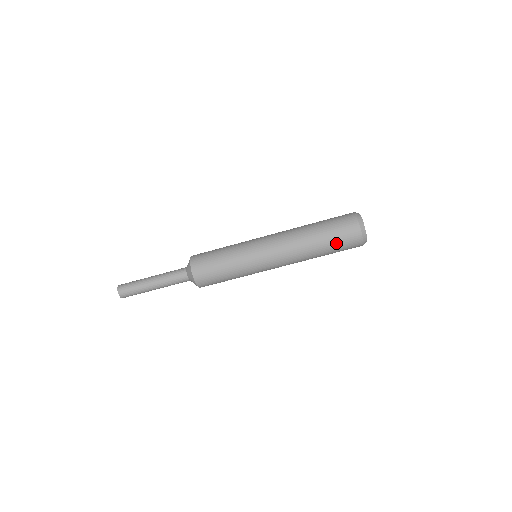
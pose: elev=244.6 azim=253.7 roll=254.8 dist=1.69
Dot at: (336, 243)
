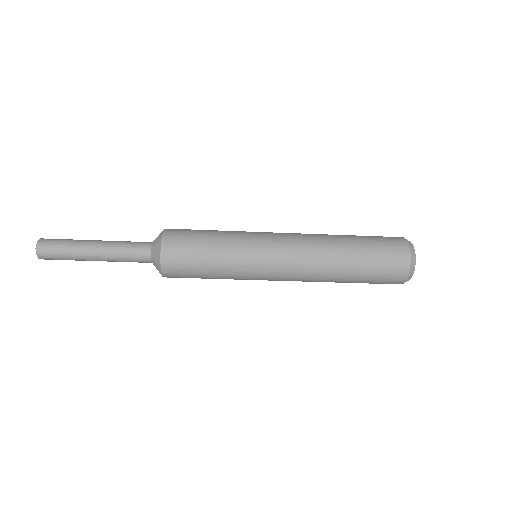
Dot at: occluded
